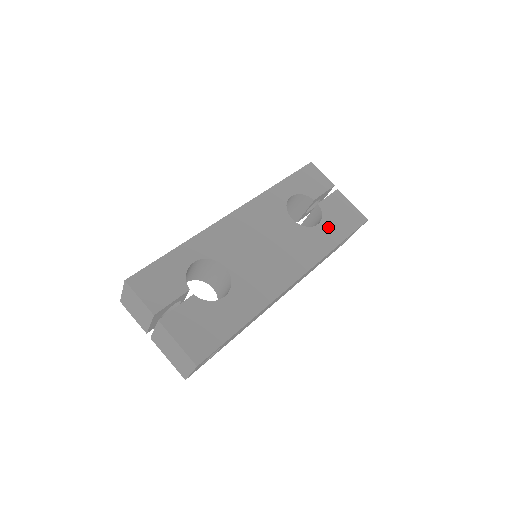
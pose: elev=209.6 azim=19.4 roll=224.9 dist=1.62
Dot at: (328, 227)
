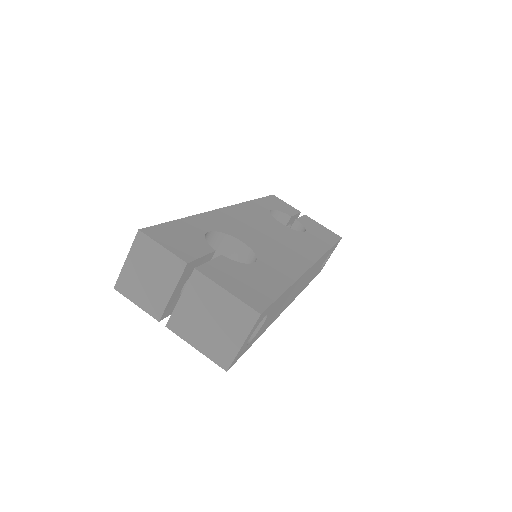
Dot at: (314, 235)
